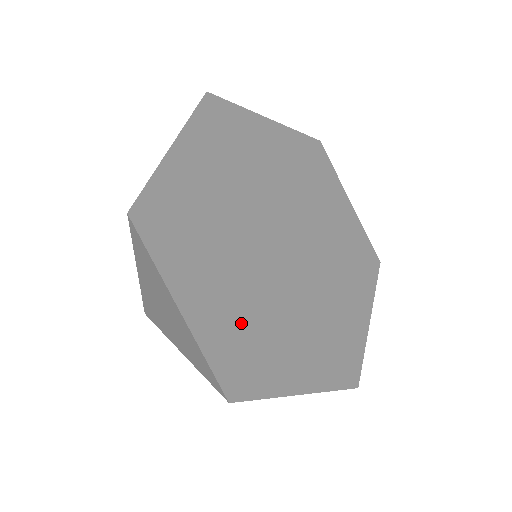
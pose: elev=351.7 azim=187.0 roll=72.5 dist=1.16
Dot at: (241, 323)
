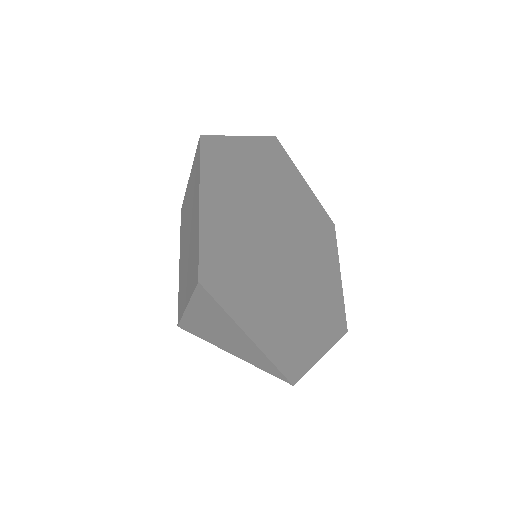
Dot at: (281, 325)
